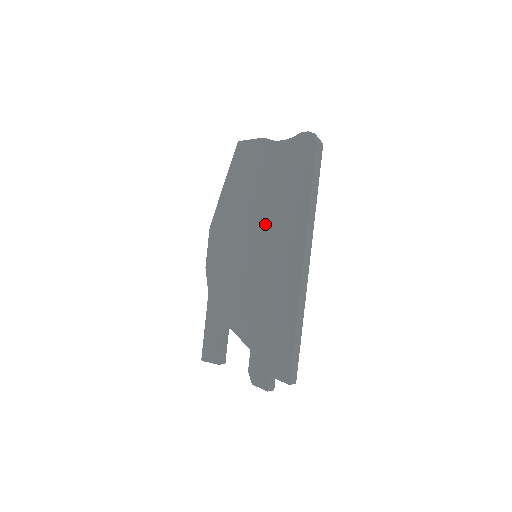
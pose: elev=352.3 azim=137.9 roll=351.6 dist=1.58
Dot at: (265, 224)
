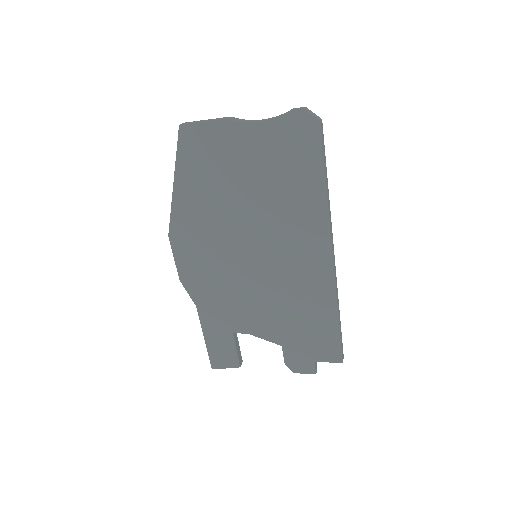
Dot at: (264, 223)
